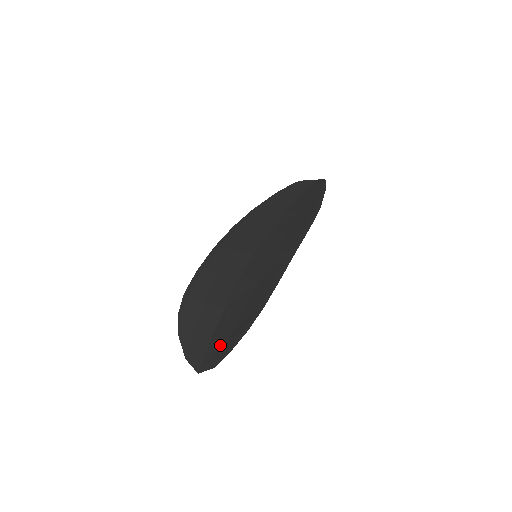
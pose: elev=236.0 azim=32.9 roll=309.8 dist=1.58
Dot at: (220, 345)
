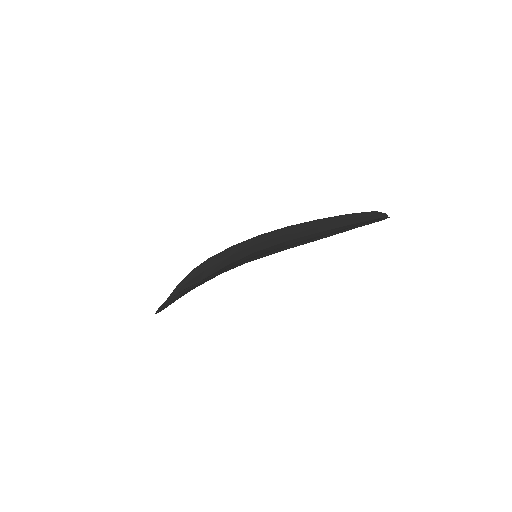
Dot at: occluded
